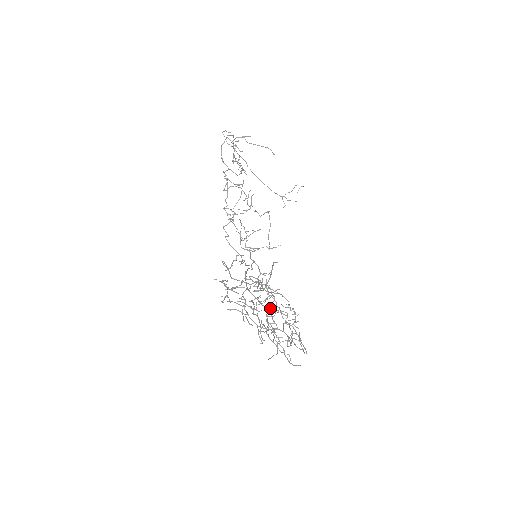
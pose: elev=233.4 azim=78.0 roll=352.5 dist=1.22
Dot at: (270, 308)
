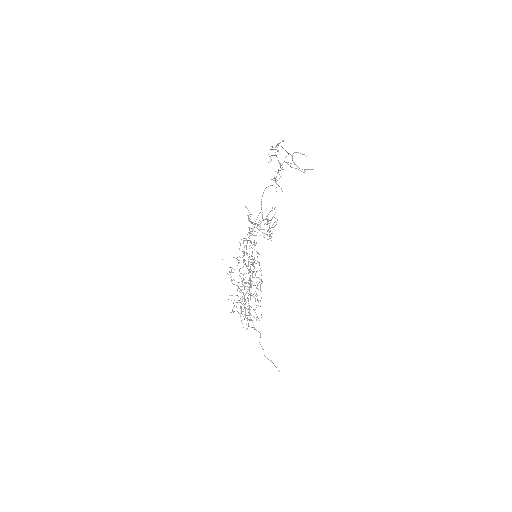
Dot at: occluded
